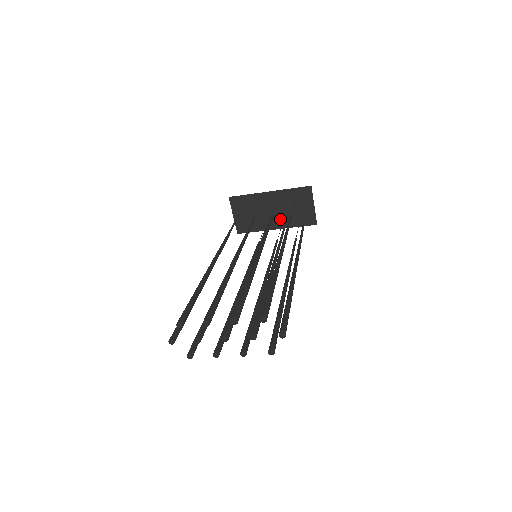
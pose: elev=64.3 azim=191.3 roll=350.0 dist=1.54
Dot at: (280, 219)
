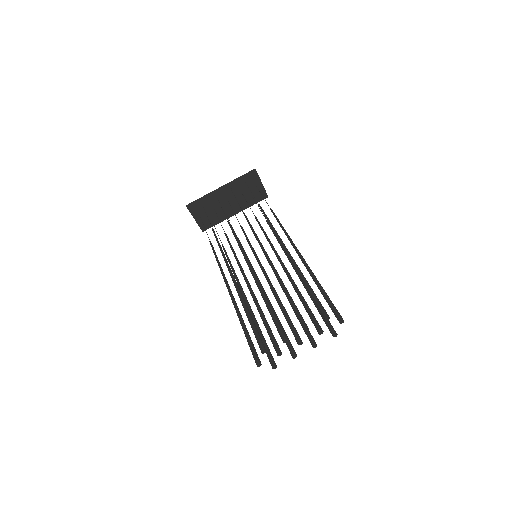
Dot at: (236, 205)
